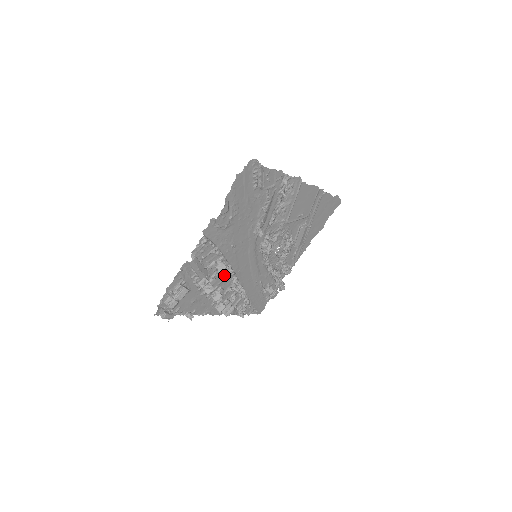
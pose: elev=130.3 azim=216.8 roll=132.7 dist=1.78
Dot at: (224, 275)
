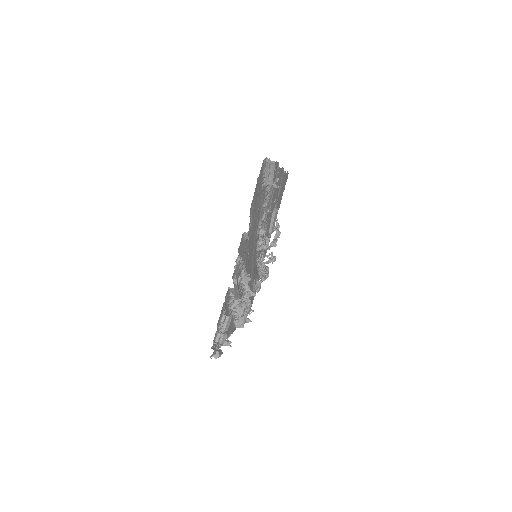
Dot at: (241, 287)
